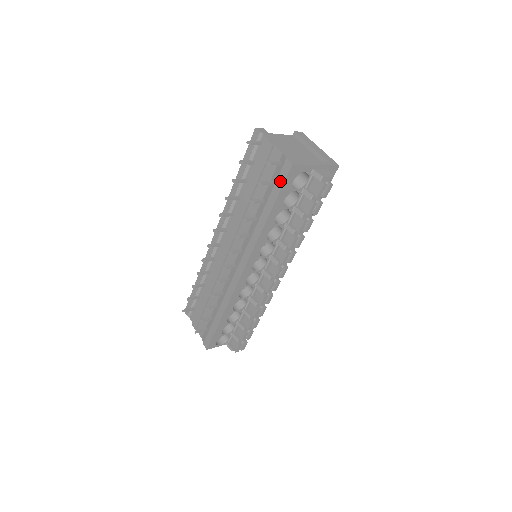
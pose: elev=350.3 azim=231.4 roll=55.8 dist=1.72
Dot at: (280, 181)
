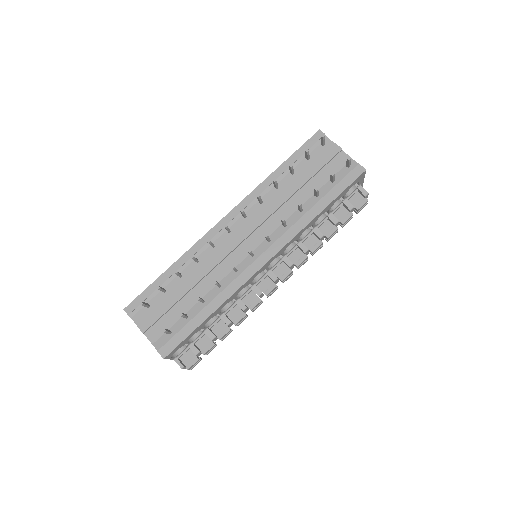
Dot at: (347, 181)
